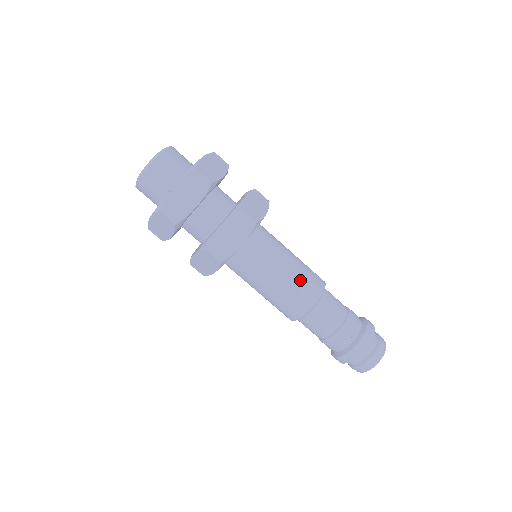
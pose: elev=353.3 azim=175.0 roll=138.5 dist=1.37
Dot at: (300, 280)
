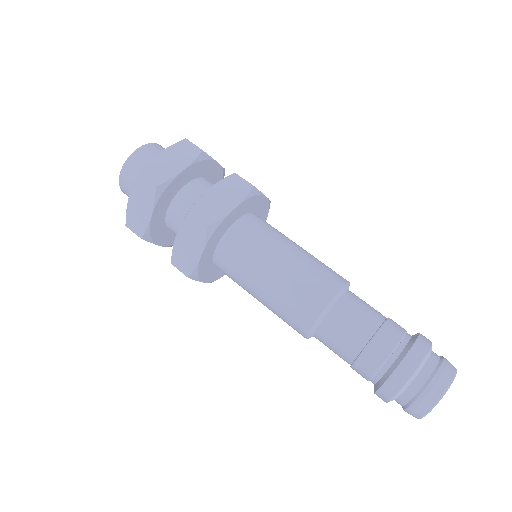
Dot at: (313, 265)
